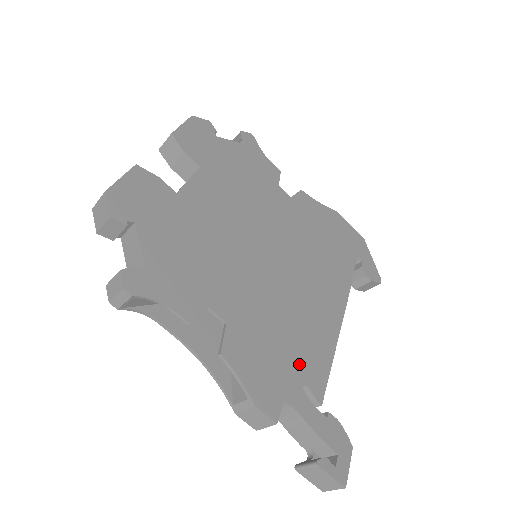
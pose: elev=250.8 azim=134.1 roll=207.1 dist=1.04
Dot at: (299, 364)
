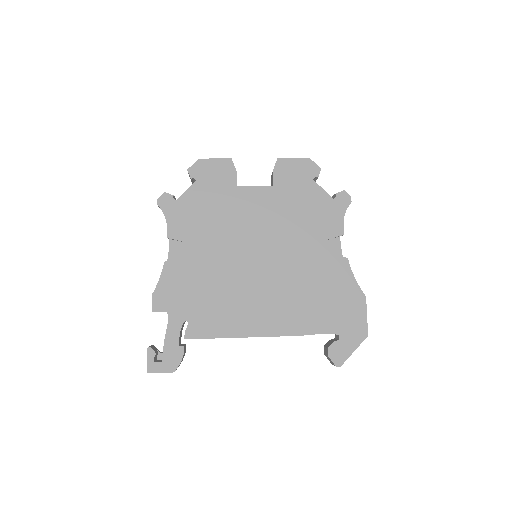
Dot at: (198, 313)
